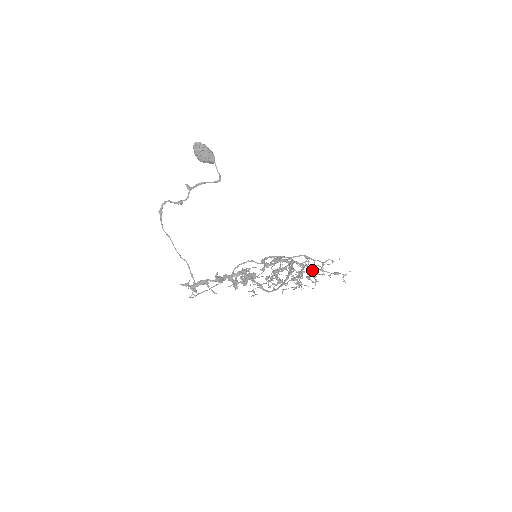
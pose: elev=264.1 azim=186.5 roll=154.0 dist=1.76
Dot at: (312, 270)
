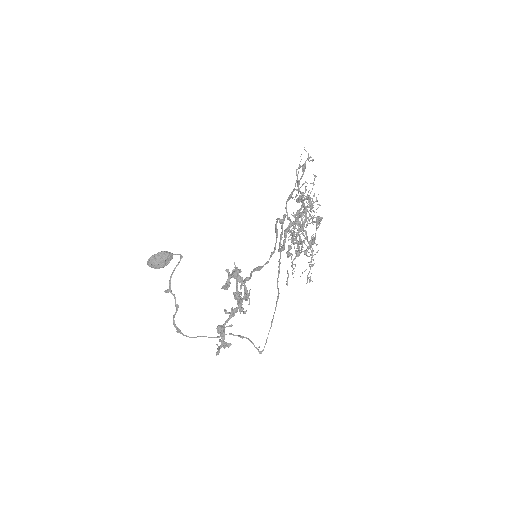
Dot at: occluded
